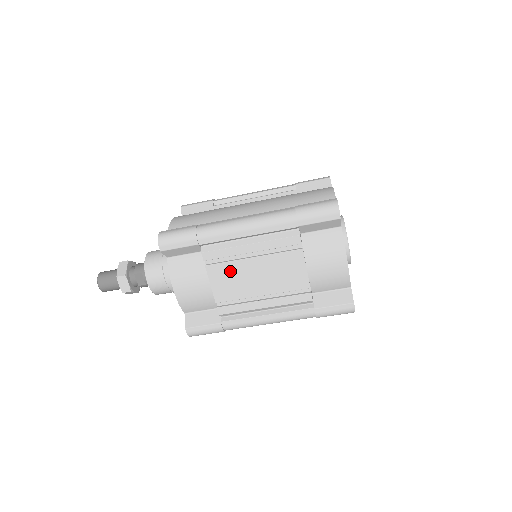
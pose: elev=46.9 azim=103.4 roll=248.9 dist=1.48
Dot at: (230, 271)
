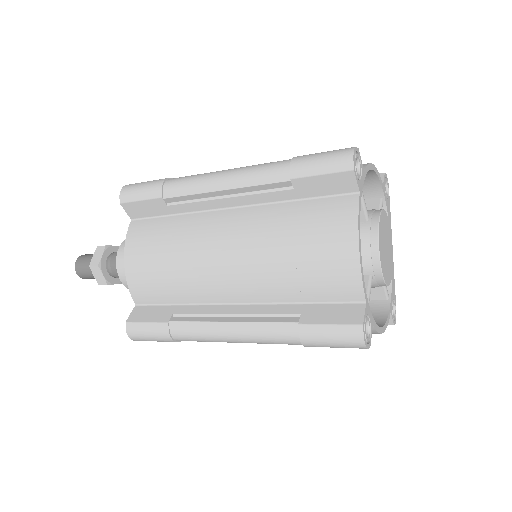
Dot at: occluded
